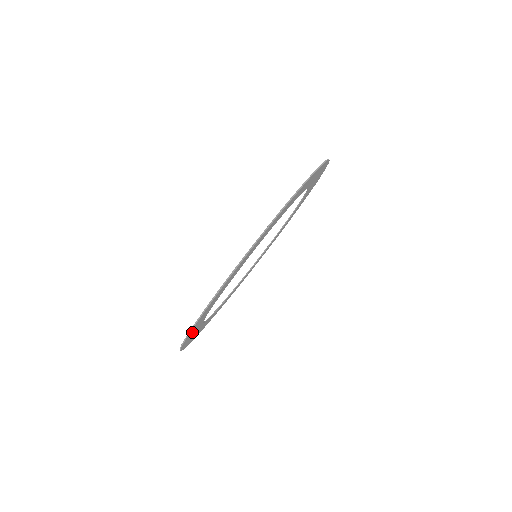
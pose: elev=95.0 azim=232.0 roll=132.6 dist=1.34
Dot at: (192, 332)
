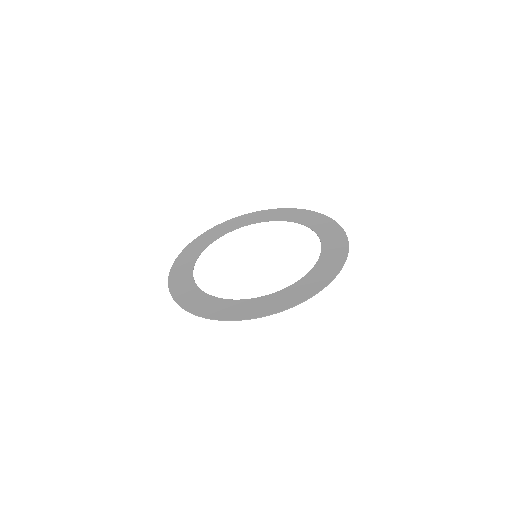
Dot at: (189, 251)
